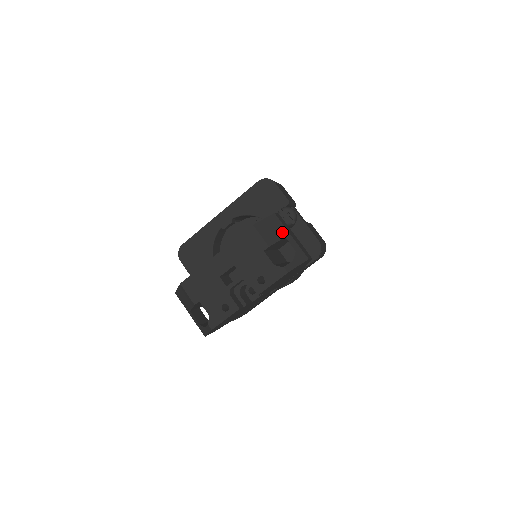
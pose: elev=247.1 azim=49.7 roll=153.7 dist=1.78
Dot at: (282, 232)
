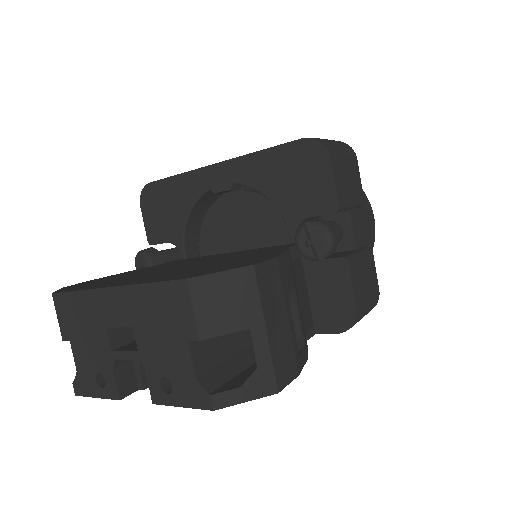
Dot at: (248, 315)
